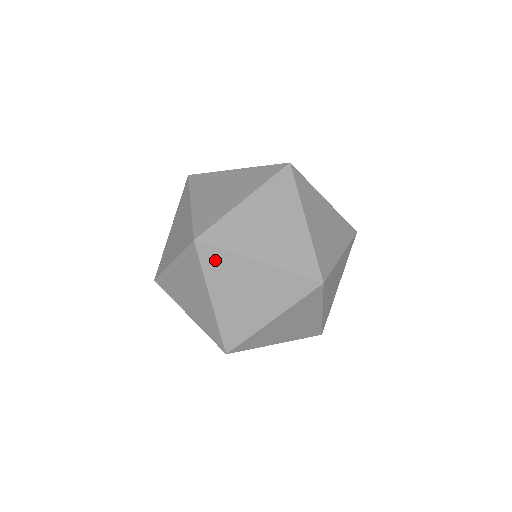
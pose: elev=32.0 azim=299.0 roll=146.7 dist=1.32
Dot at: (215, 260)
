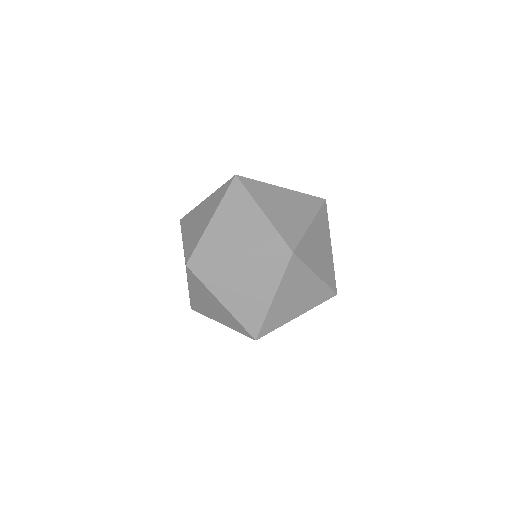
Dot at: occluded
